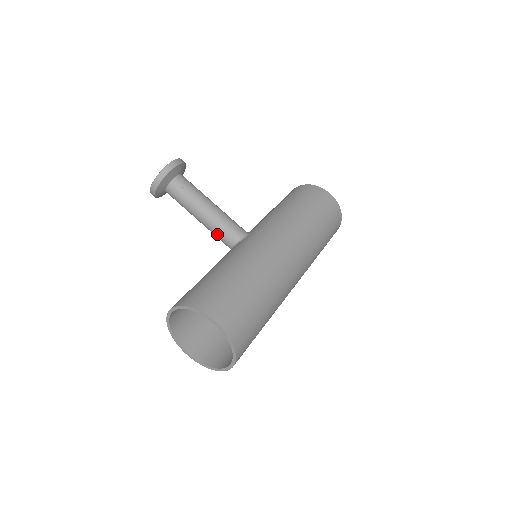
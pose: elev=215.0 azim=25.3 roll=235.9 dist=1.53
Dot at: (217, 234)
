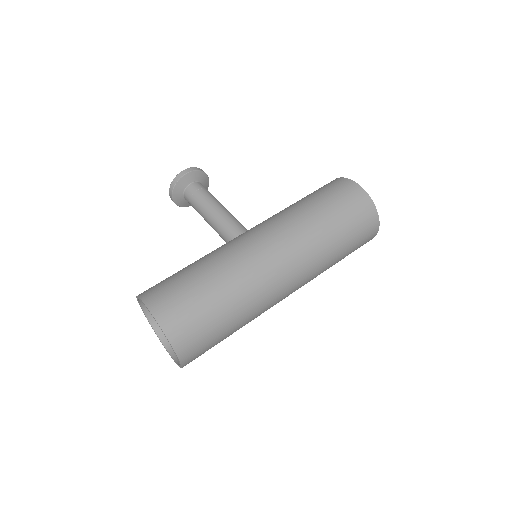
Dot at: (220, 235)
